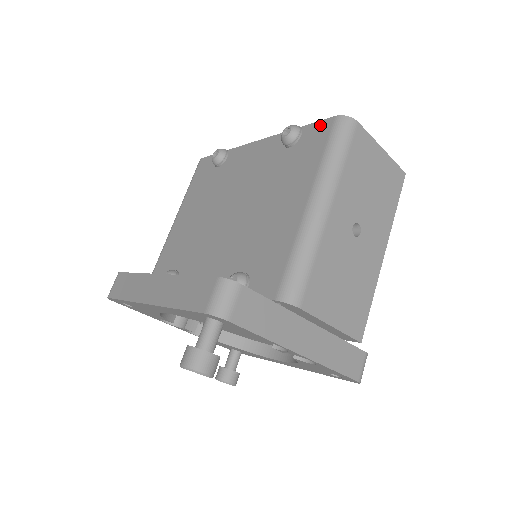
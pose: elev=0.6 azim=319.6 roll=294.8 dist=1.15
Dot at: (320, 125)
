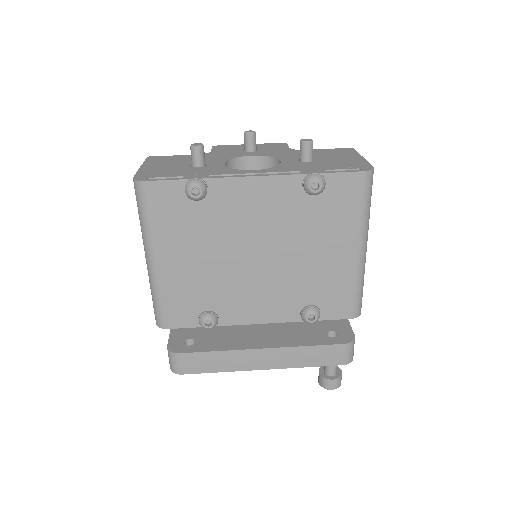
Dot at: (347, 178)
